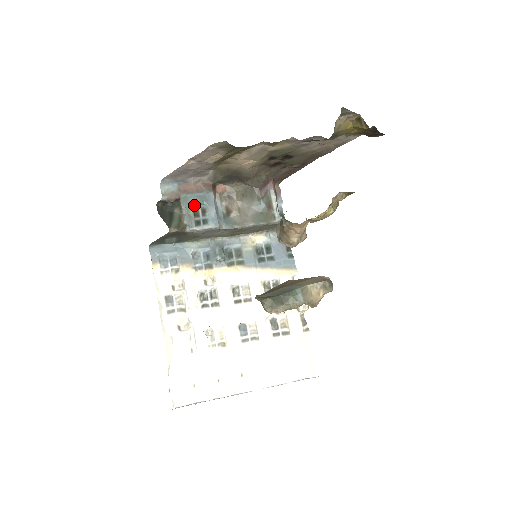
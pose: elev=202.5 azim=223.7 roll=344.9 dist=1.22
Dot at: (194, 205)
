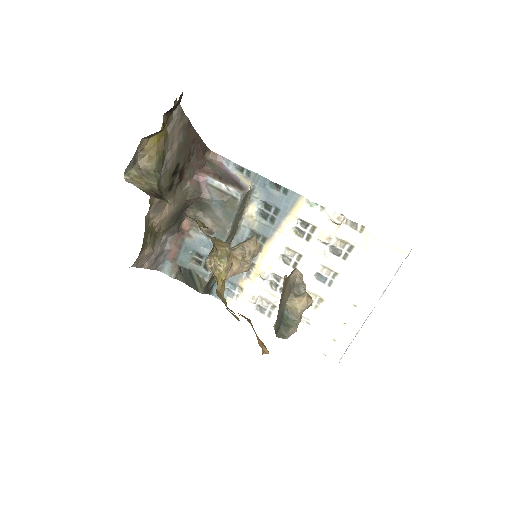
Dot at: (190, 260)
